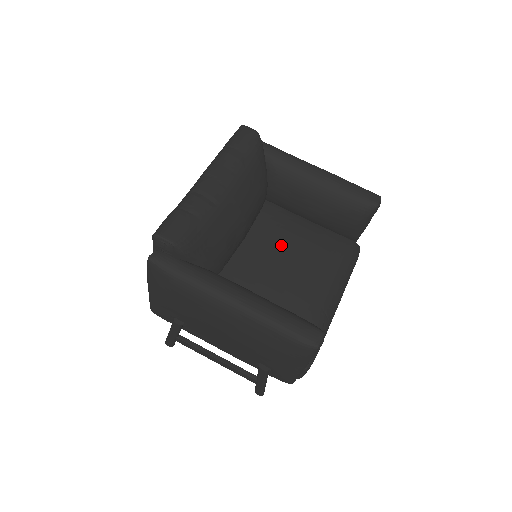
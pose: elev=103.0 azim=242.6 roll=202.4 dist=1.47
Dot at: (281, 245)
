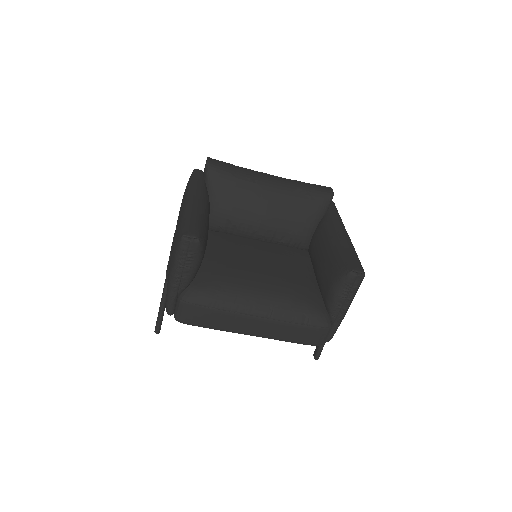
Dot at: (275, 260)
